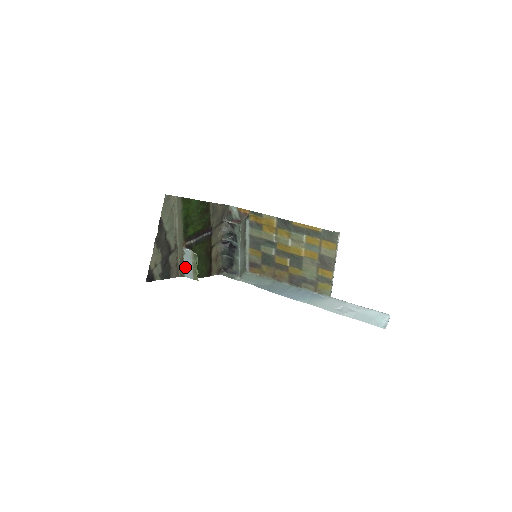
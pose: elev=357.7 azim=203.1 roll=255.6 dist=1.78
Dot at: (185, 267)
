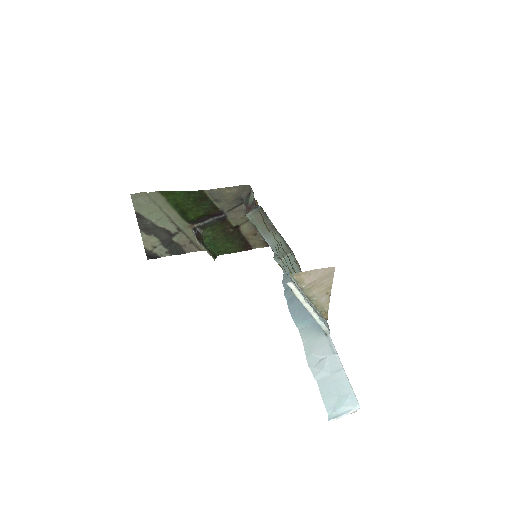
Dot at: occluded
